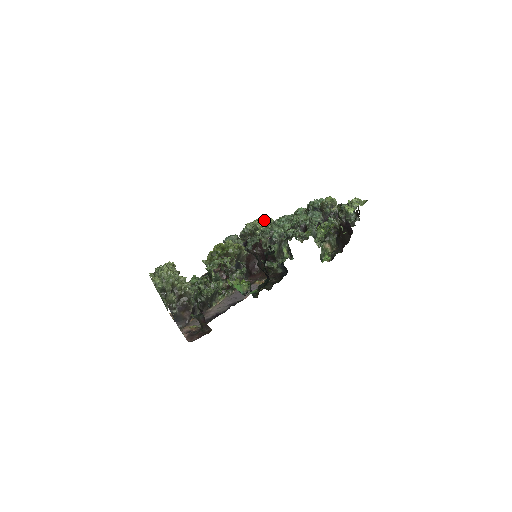
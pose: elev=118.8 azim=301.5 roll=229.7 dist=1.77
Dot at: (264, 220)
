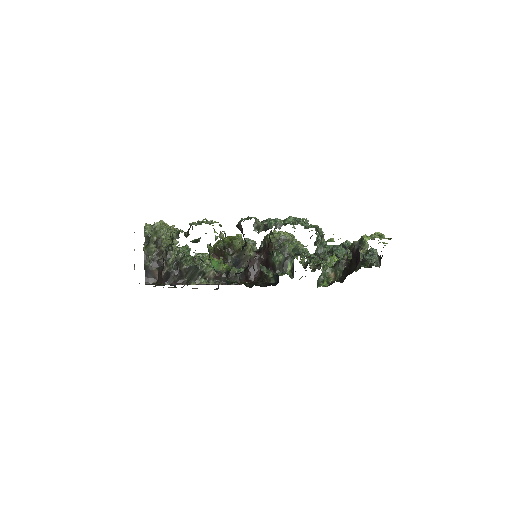
Dot at: occluded
